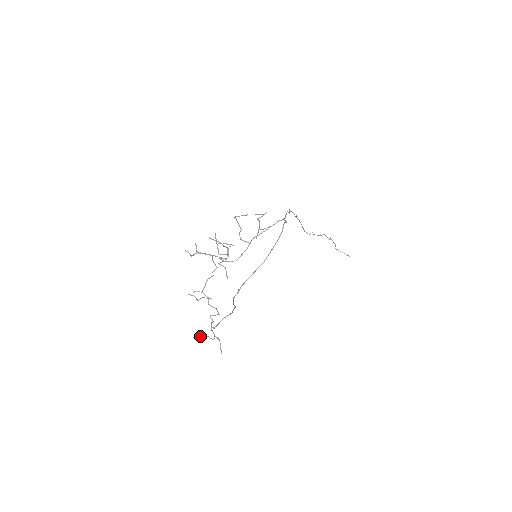
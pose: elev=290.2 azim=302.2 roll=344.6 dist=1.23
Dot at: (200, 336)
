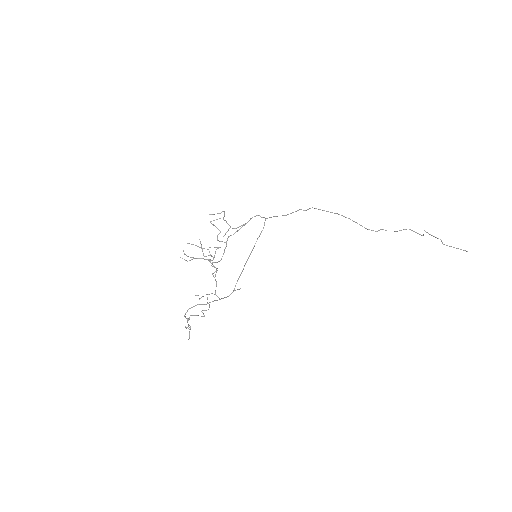
Dot at: occluded
